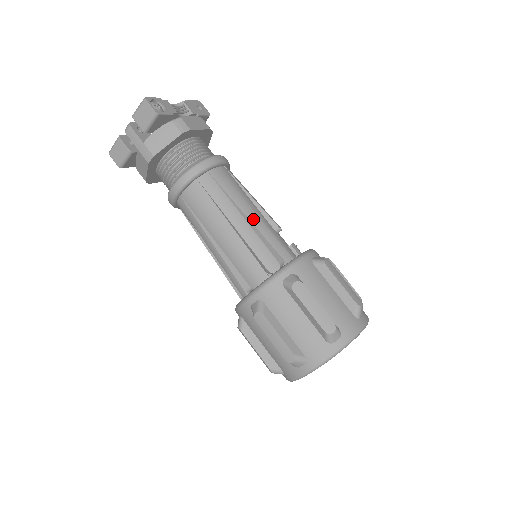
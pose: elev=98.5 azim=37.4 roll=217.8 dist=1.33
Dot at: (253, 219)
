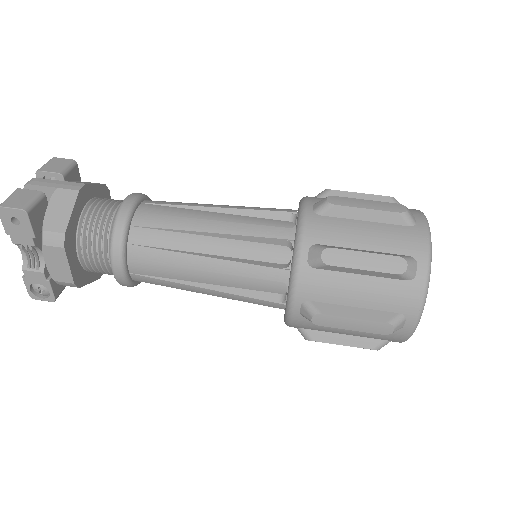
Dot at: occluded
